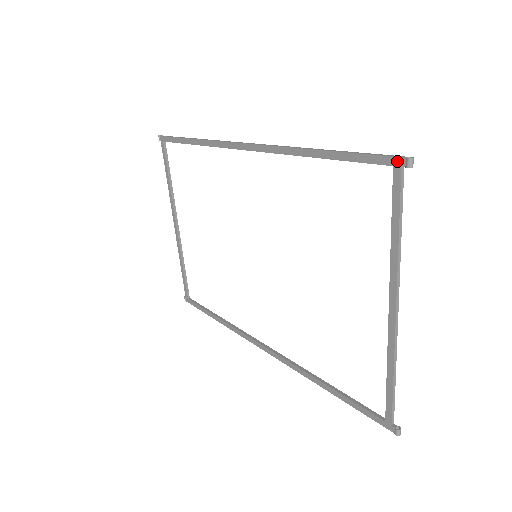
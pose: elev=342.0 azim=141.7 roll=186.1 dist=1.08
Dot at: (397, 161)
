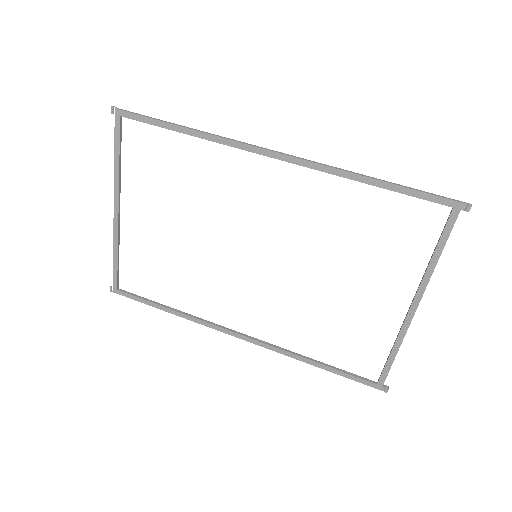
Dot at: (459, 205)
